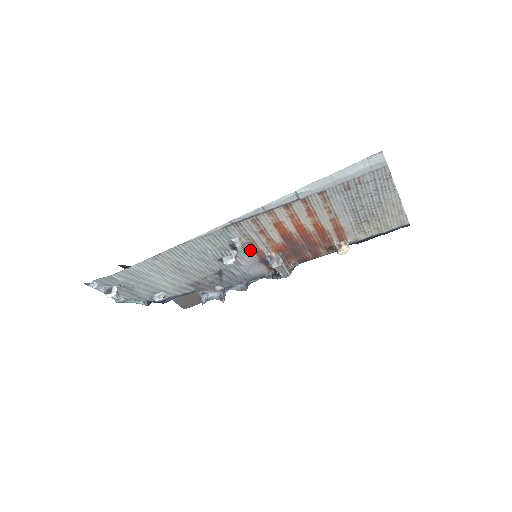
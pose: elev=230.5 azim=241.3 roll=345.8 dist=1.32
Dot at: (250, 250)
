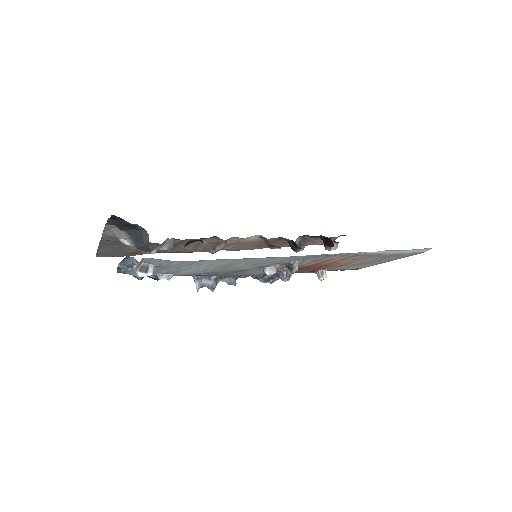
Dot at: occluded
